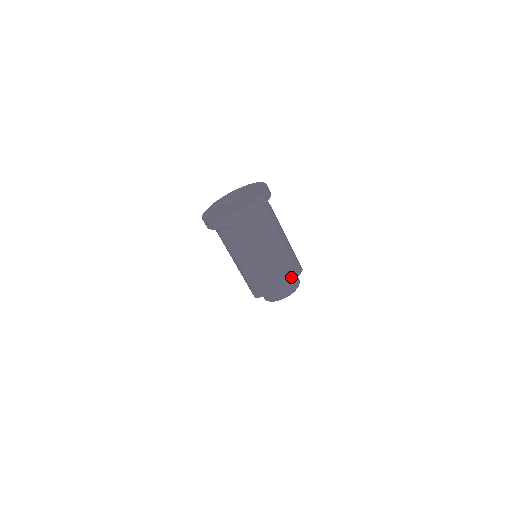
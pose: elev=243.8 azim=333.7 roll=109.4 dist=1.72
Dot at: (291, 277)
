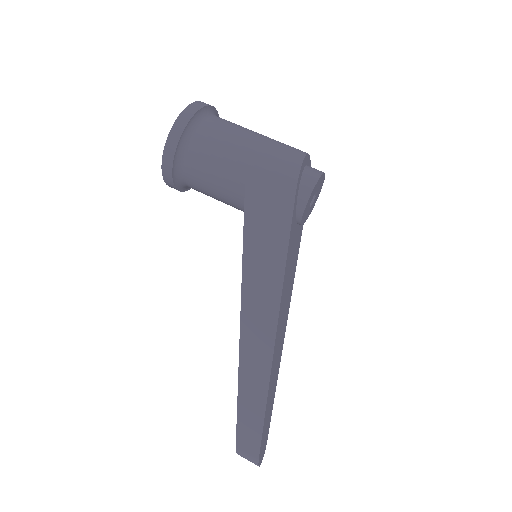
Dot at: occluded
